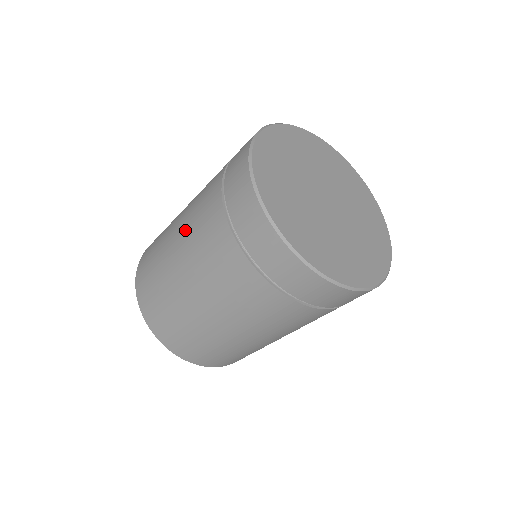
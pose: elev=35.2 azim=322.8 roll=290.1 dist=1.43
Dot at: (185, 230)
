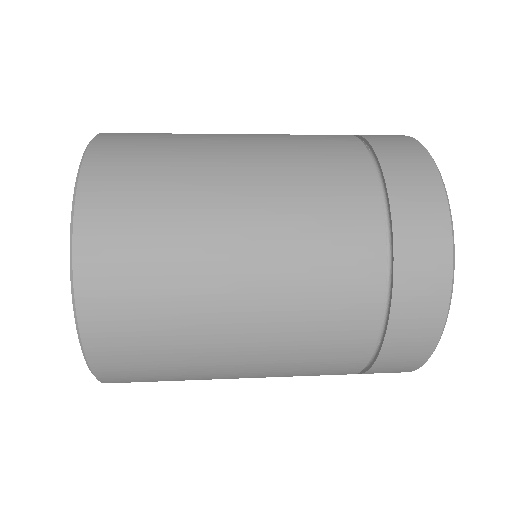
Dot at: (278, 310)
